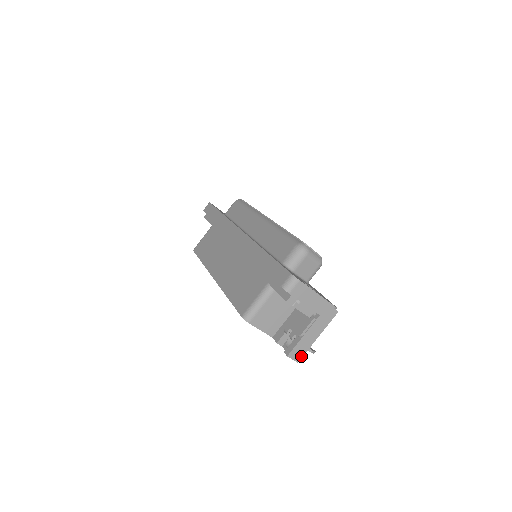
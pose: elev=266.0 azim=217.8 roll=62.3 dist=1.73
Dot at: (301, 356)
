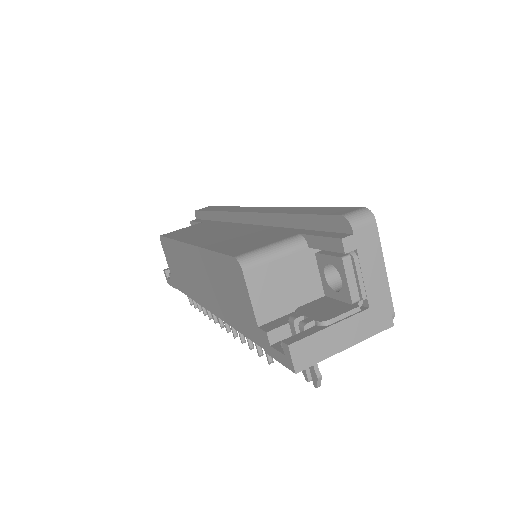
Dot at: (307, 364)
